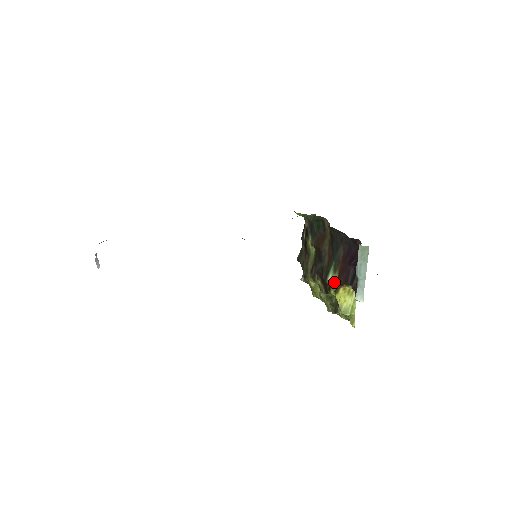
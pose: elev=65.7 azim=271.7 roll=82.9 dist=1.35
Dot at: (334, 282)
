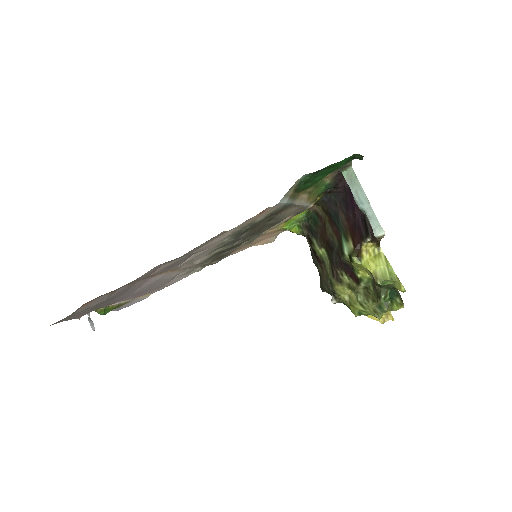
Dot at: (351, 249)
